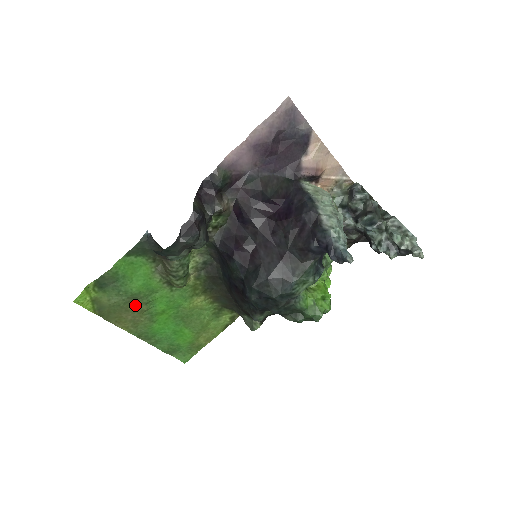
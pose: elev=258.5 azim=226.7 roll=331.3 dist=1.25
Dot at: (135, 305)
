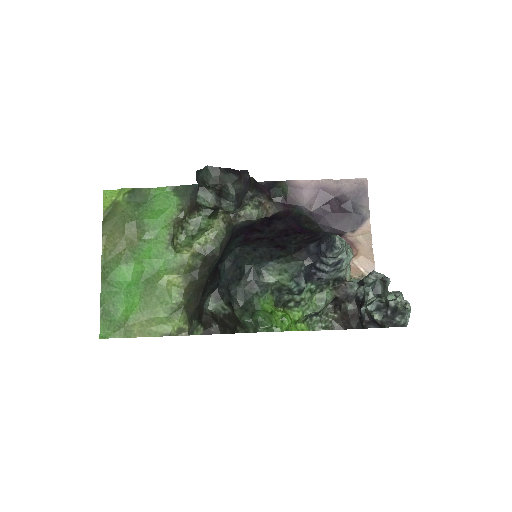
Dot at: (133, 234)
